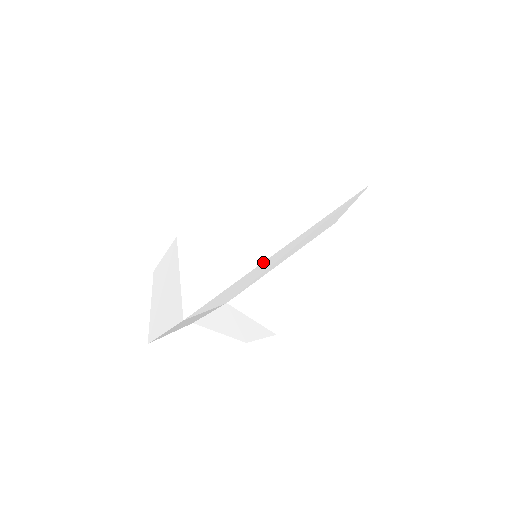
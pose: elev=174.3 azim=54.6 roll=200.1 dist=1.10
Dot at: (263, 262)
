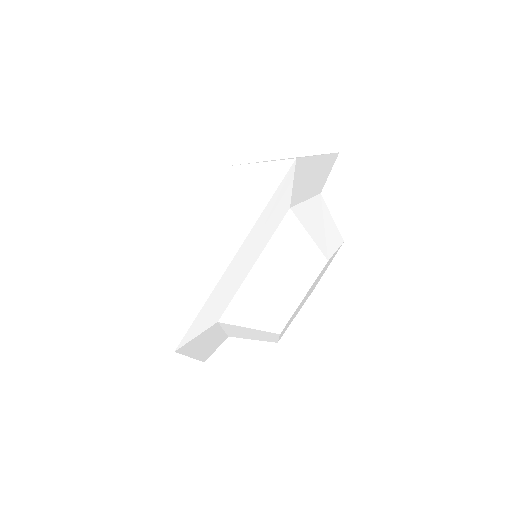
Dot at: (195, 358)
